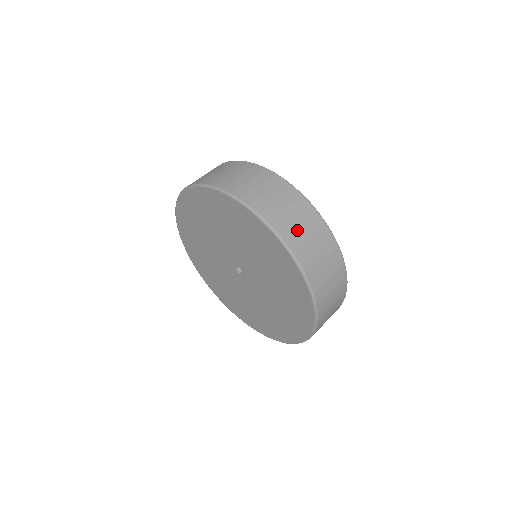
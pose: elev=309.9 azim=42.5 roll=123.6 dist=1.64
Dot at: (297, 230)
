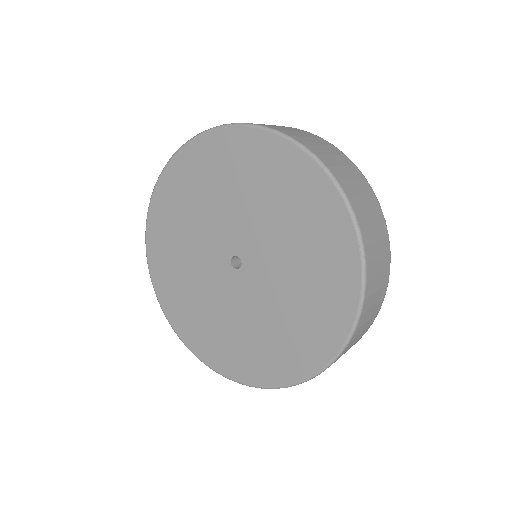
Dot at: (287, 130)
